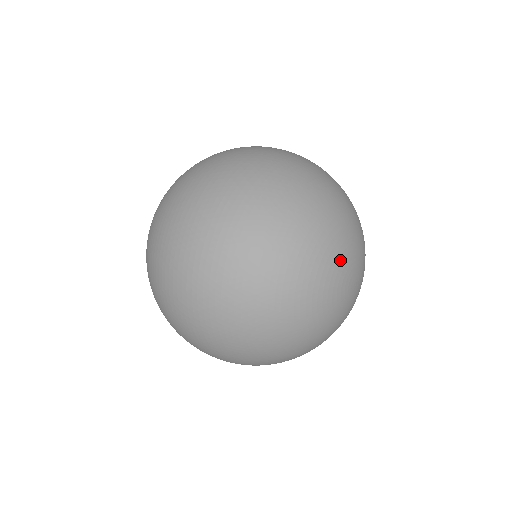
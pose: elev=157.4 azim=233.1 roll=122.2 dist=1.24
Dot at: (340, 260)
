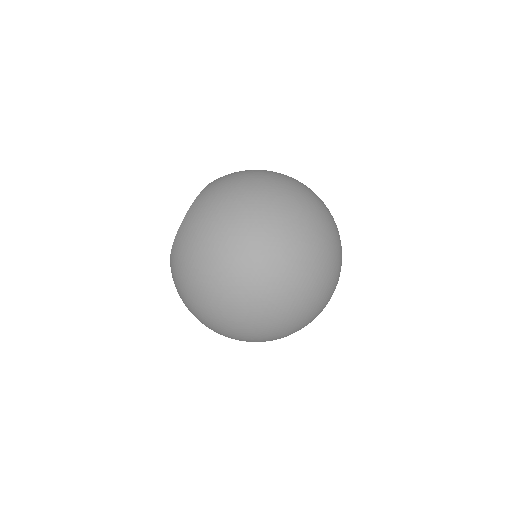
Dot at: (325, 303)
